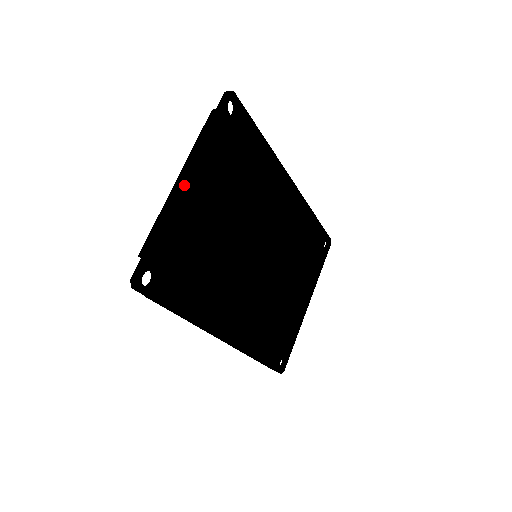
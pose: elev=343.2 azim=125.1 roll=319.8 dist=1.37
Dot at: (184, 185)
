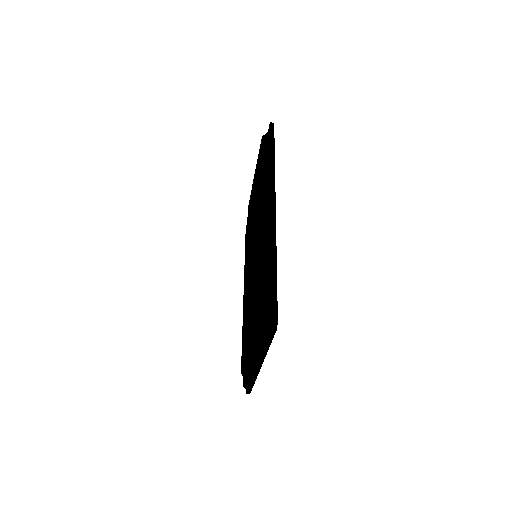
Dot at: occluded
